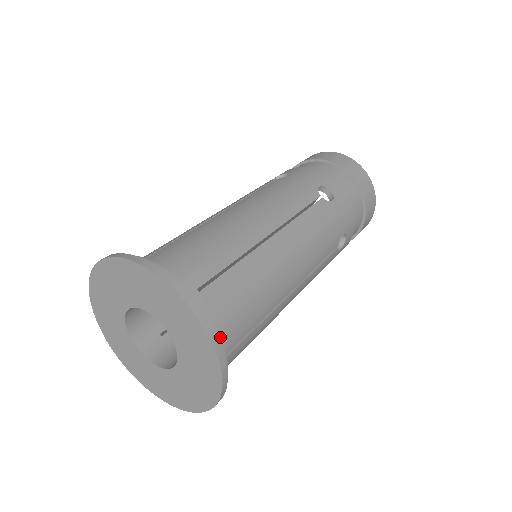
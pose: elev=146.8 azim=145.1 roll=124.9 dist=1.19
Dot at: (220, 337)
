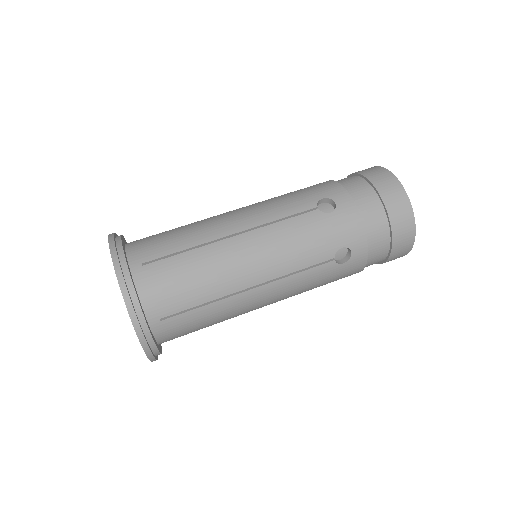
Dot at: (138, 300)
